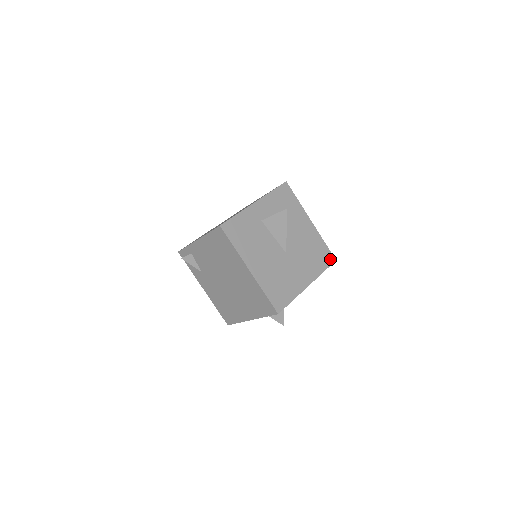
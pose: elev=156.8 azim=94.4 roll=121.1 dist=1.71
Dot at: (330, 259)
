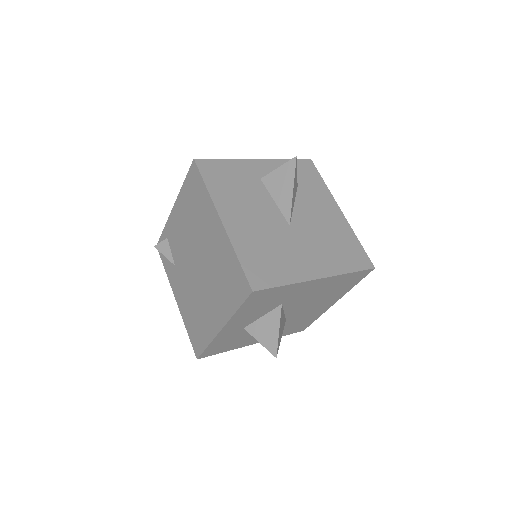
Dot at: (364, 262)
